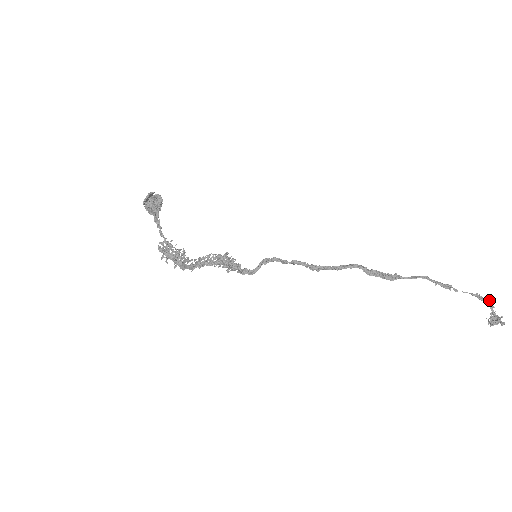
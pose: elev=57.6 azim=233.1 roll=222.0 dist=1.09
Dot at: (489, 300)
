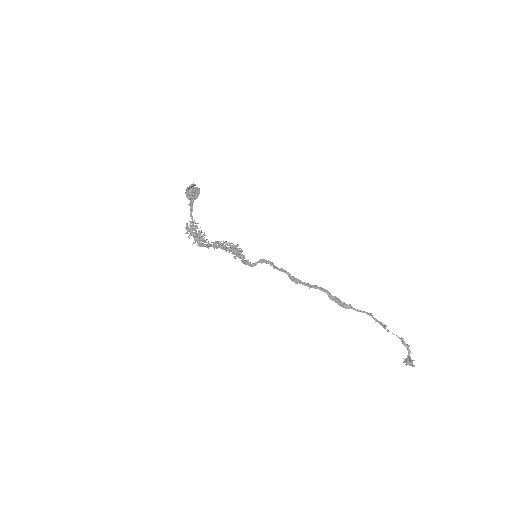
Dot at: (409, 346)
